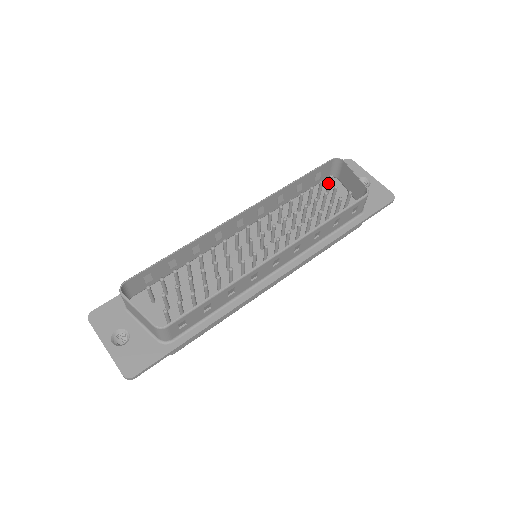
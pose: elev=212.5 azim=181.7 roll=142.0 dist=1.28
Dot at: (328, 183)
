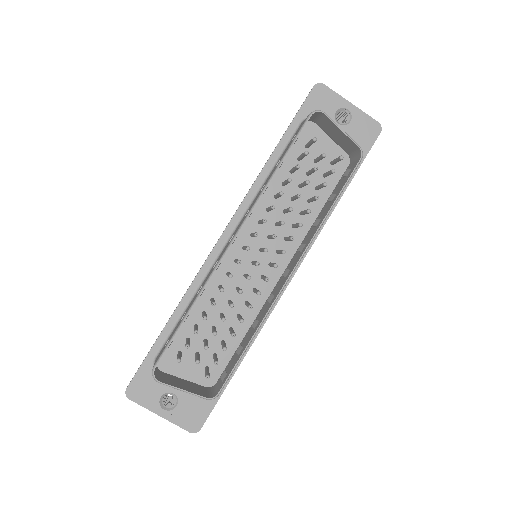
Dot at: (310, 144)
